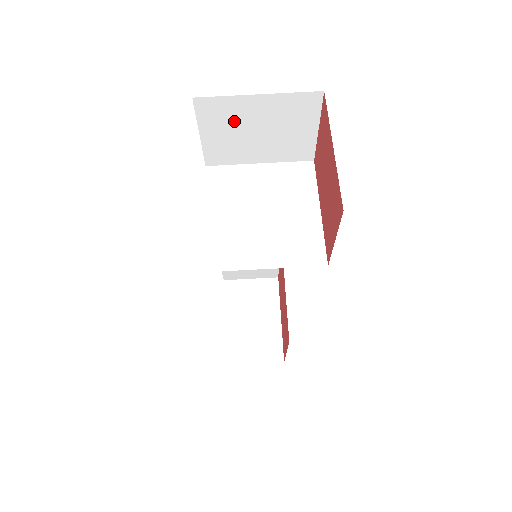
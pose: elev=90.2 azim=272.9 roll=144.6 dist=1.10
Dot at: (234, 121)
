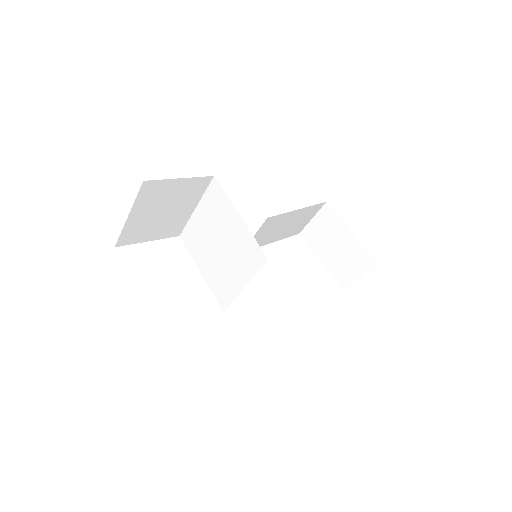
Dot at: (146, 226)
